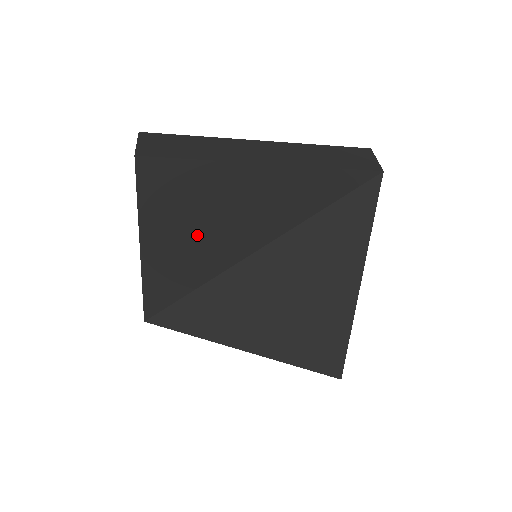
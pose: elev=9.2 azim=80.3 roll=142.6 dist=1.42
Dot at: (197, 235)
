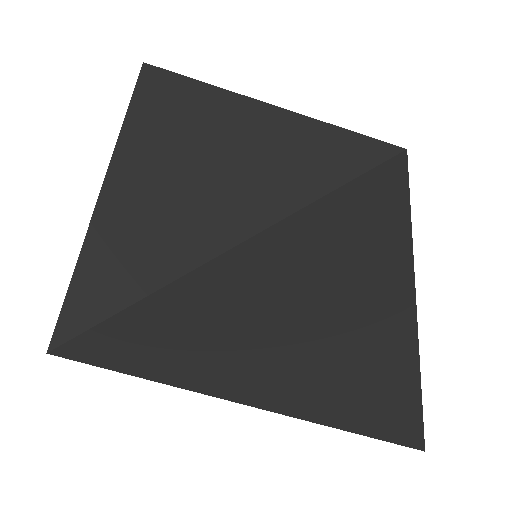
Dot at: (185, 186)
